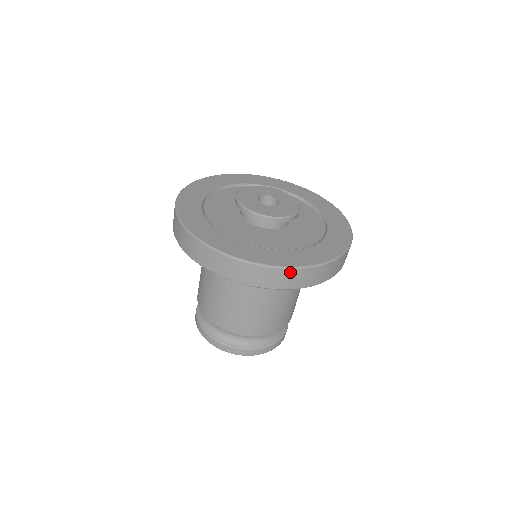
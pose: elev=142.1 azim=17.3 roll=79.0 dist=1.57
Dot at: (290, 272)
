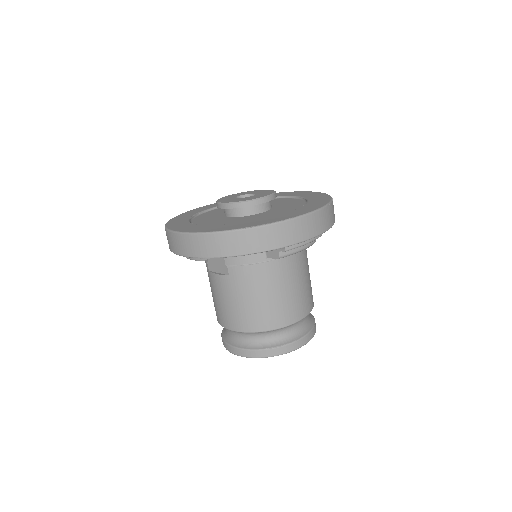
Dot at: (307, 219)
